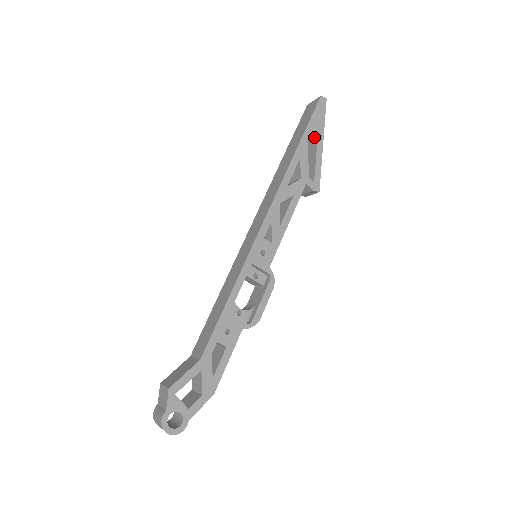
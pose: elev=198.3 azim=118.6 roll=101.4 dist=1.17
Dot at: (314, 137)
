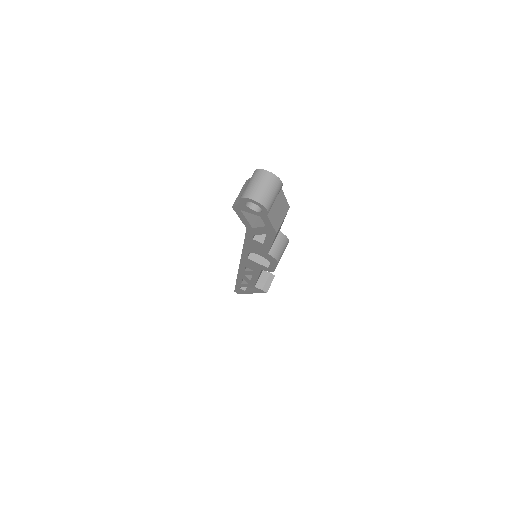
Dot at: occluded
